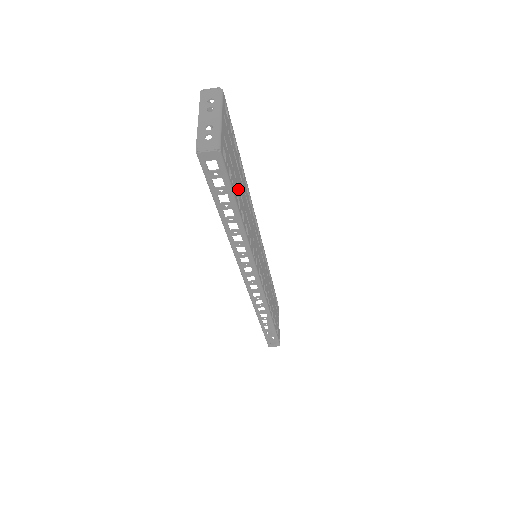
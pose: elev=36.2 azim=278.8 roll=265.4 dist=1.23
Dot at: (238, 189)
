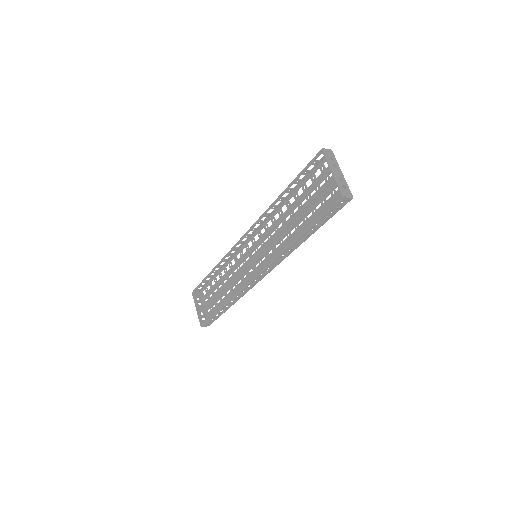
Dot at: (312, 215)
